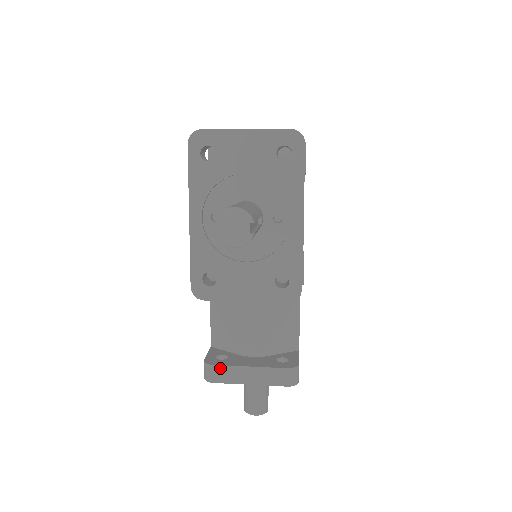
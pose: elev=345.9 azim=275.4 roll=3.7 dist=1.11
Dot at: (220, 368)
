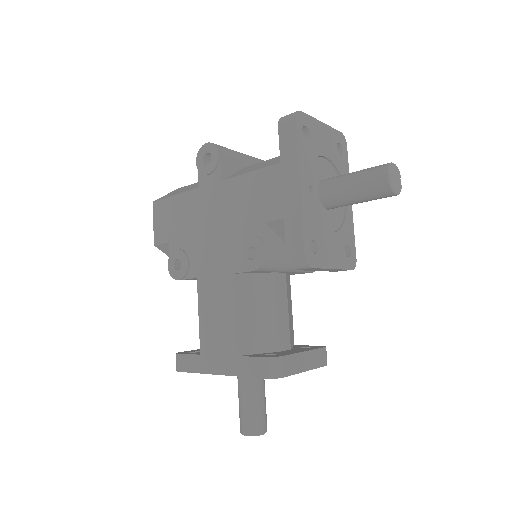
Dot at: (288, 358)
